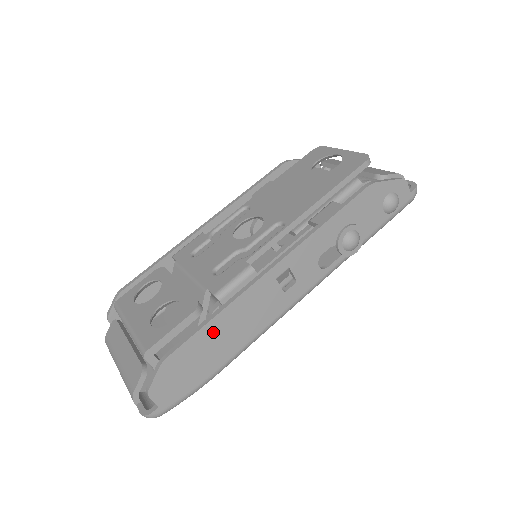
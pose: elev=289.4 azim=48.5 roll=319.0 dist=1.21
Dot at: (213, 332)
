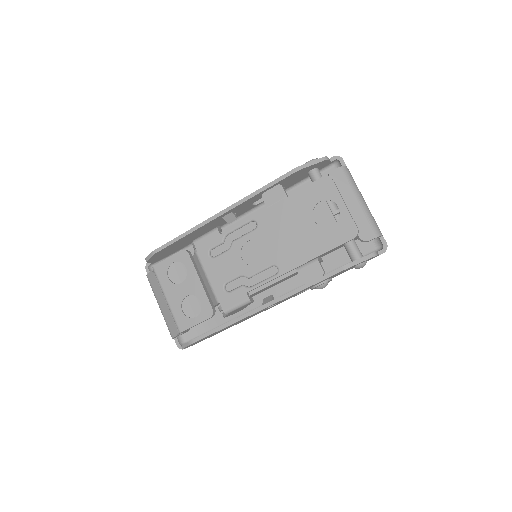
Dot at: (221, 330)
